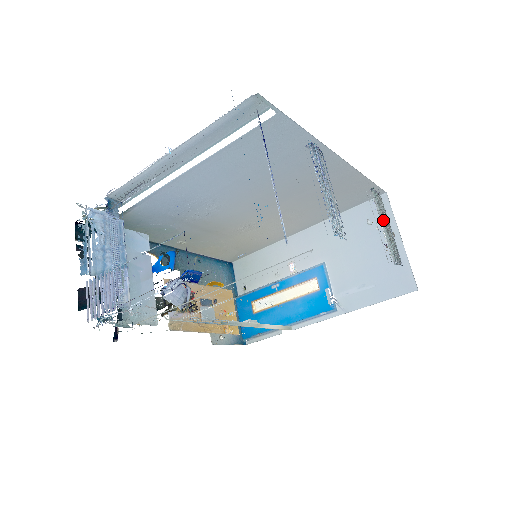
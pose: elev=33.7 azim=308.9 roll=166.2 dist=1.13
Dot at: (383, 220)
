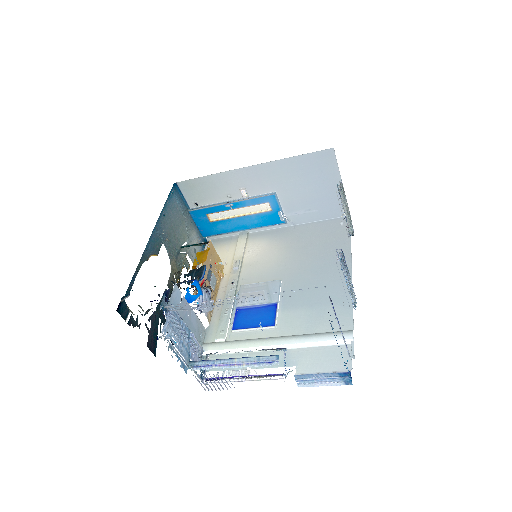
Dot at: (347, 212)
